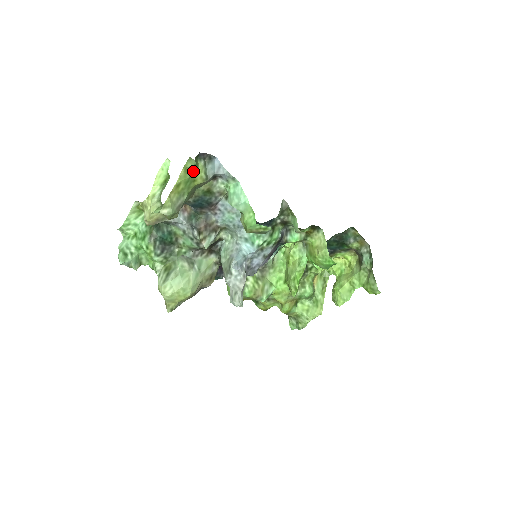
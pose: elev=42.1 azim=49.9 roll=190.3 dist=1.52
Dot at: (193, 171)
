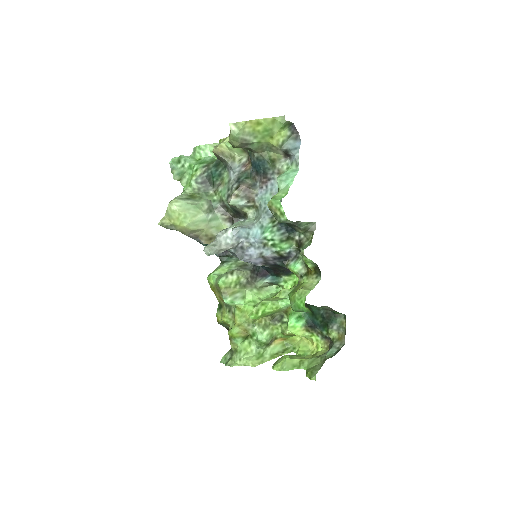
Dot at: (277, 128)
